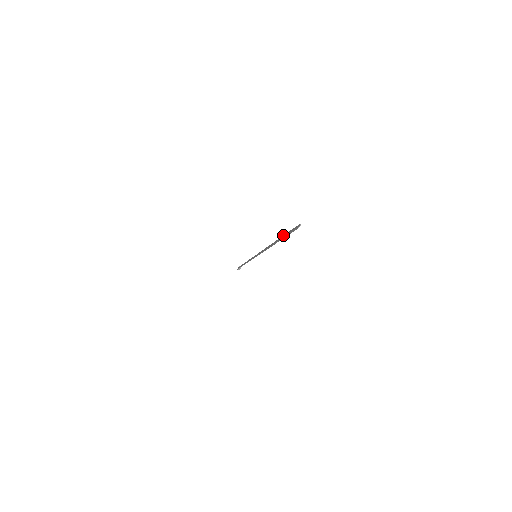
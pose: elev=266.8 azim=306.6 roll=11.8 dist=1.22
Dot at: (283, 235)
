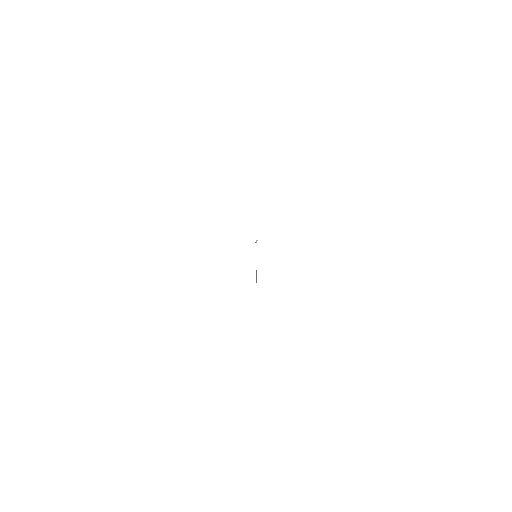
Dot at: occluded
